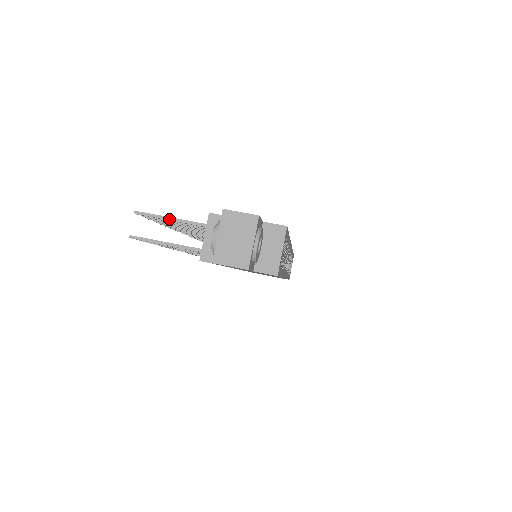
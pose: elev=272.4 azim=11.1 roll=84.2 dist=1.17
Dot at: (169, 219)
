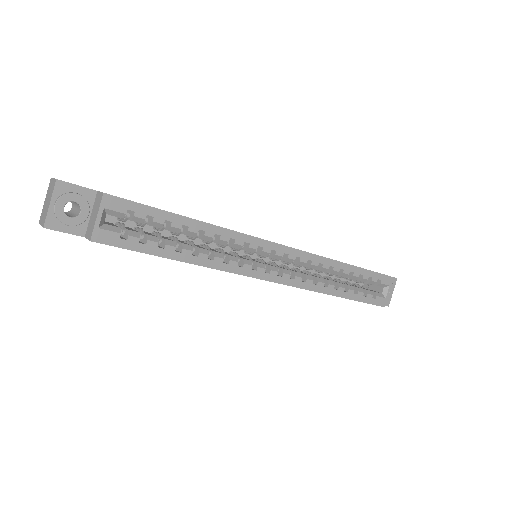
Dot at: occluded
